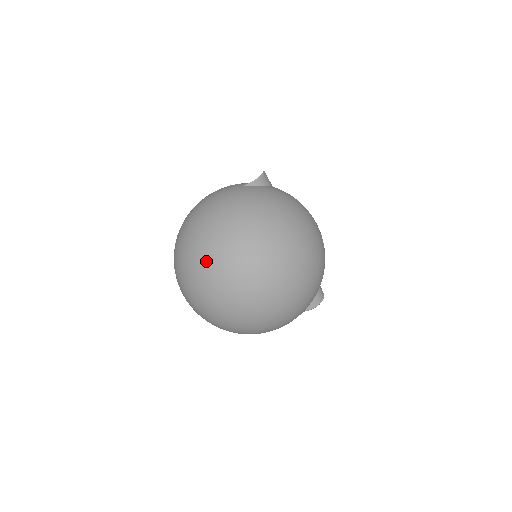
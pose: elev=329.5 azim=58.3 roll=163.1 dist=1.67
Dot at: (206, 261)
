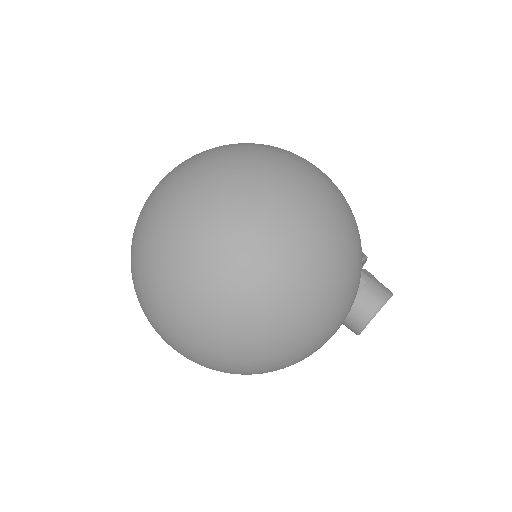
Dot at: (155, 206)
